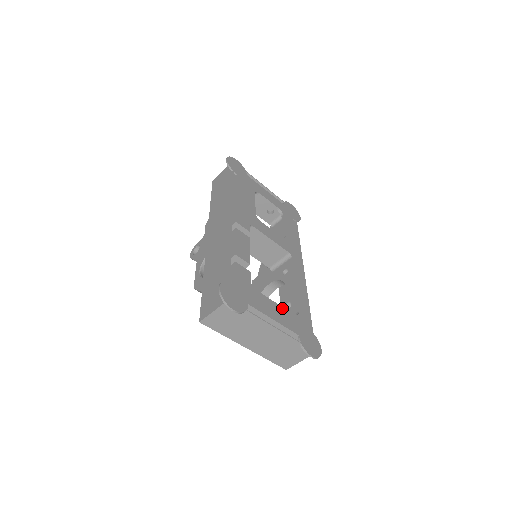
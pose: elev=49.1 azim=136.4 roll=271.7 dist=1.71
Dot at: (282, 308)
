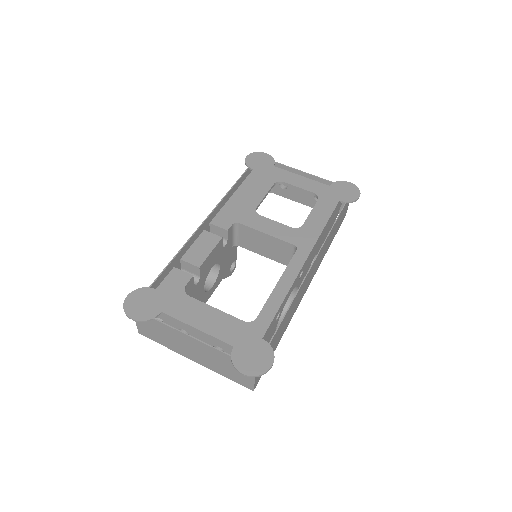
Dot at: (224, 314)
